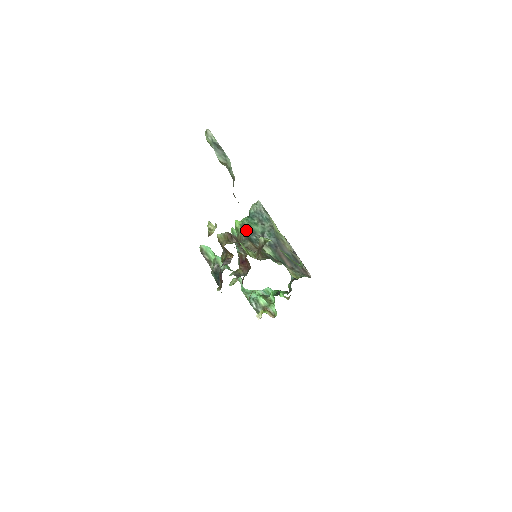
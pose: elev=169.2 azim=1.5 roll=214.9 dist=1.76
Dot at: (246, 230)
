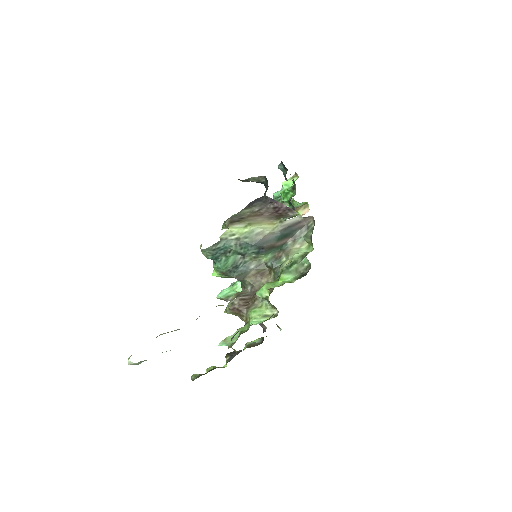
Dot at: (229, 273)
